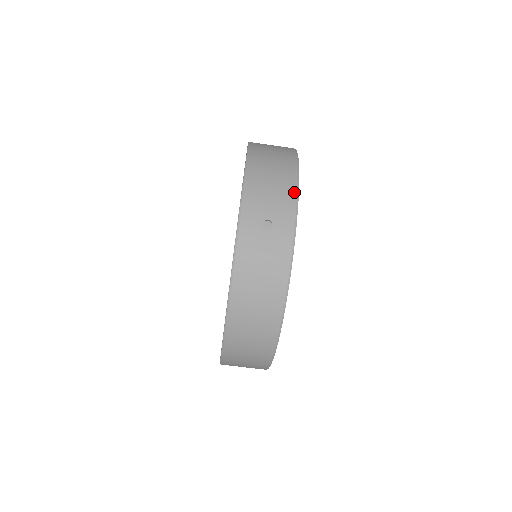
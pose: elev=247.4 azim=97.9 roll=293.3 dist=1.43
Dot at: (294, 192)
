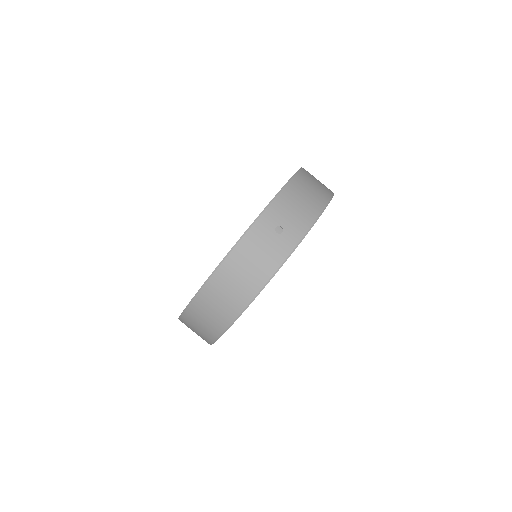
Dot at: (313, 219)
